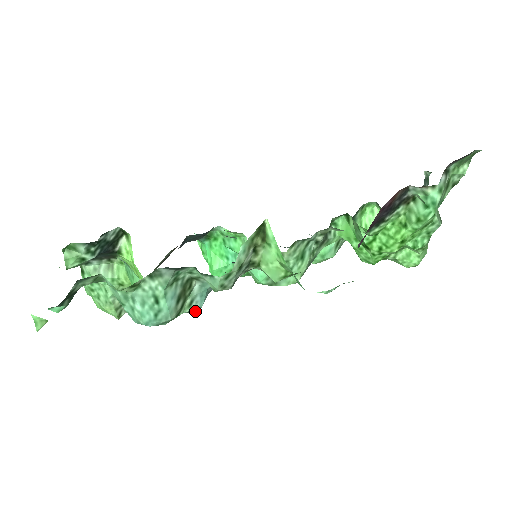
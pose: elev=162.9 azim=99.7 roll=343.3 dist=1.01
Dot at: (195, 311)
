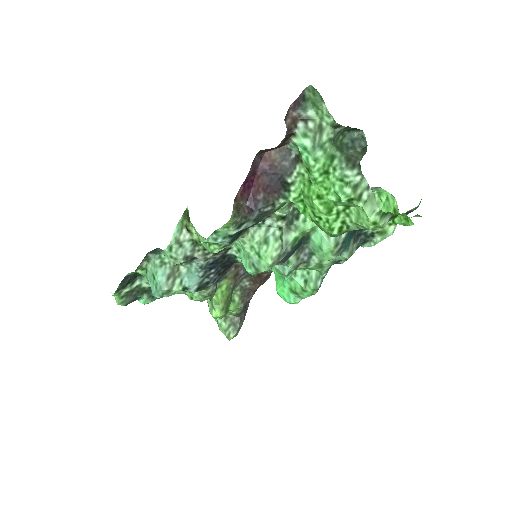
Dot at: (190, 291)
